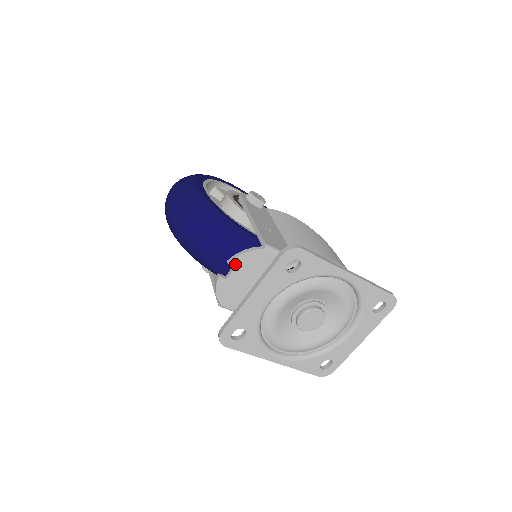
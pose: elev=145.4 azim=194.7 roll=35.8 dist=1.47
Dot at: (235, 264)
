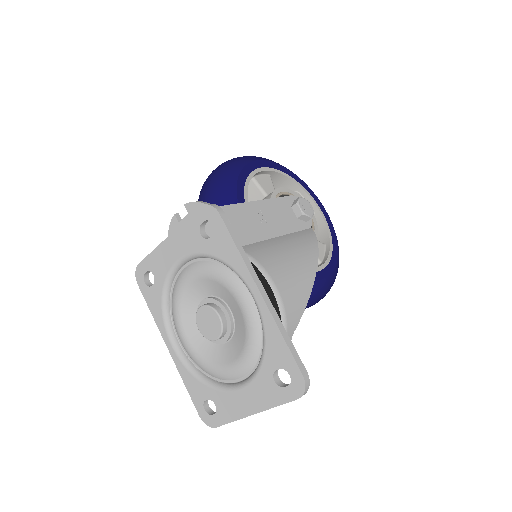
Dot at: (189, 210)
